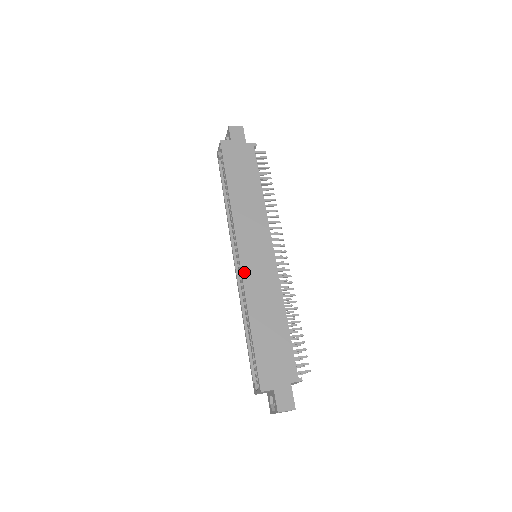
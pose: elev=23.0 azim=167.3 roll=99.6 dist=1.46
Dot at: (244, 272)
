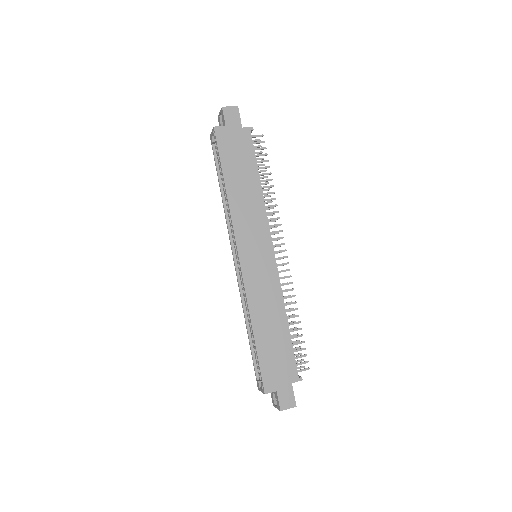
Dot at: (245, 279)
